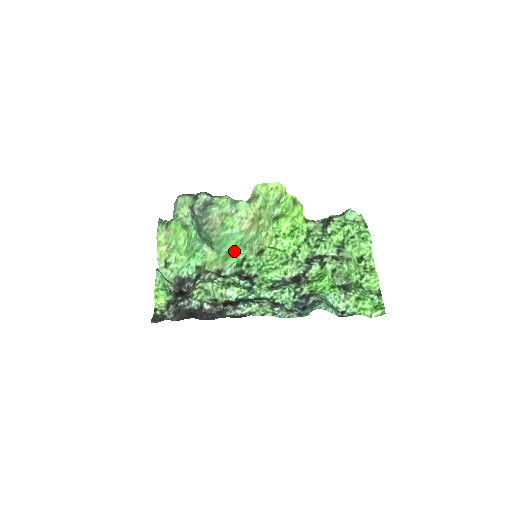
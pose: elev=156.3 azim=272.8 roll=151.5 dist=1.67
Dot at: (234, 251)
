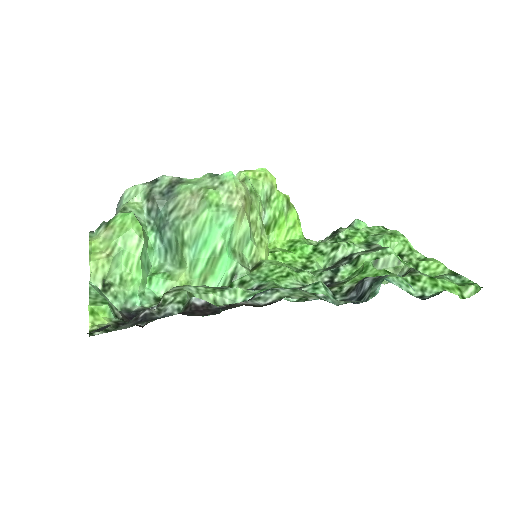
Dot at: (220, 254)
